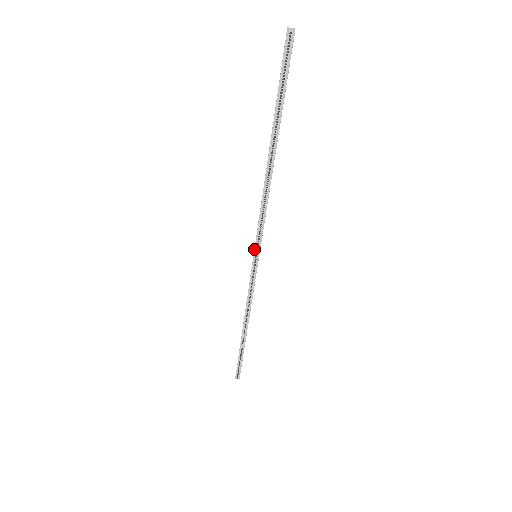
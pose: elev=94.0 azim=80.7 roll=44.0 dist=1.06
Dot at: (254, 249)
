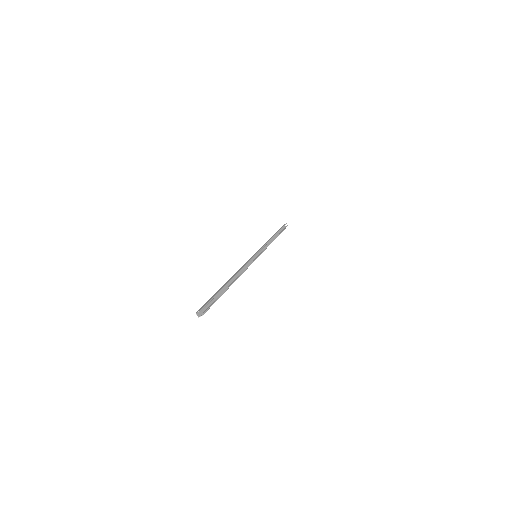
Dot at: occluded
